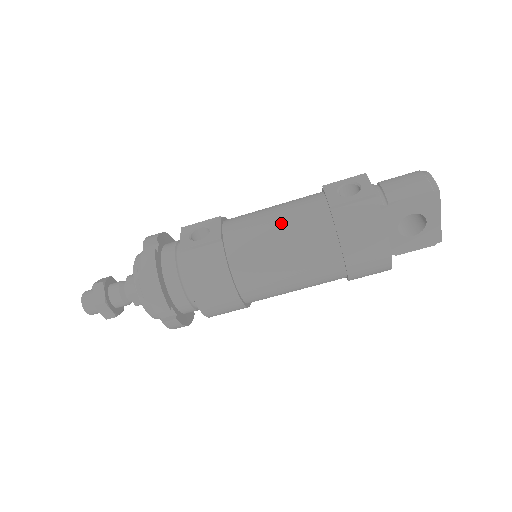
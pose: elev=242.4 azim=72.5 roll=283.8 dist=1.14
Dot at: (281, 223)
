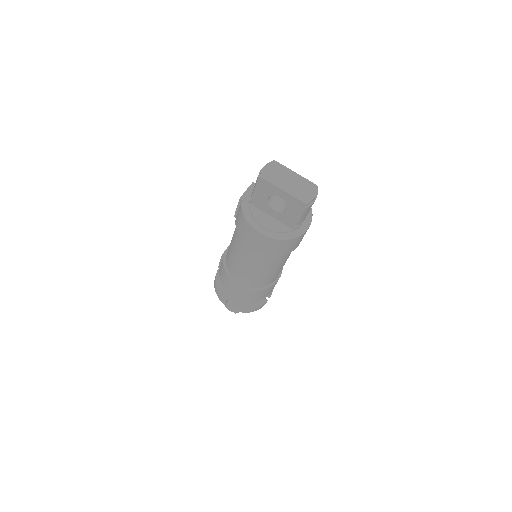
Dot at: occluded
